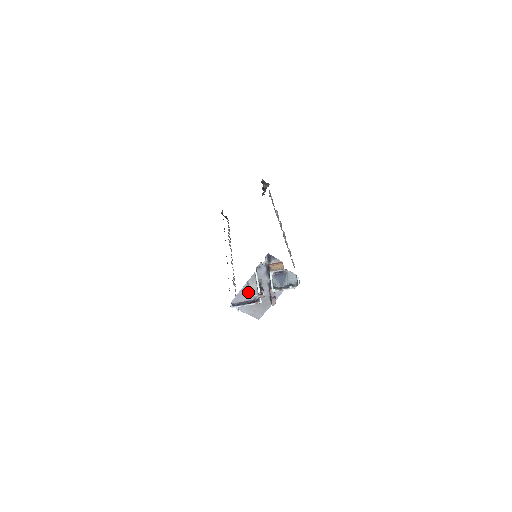
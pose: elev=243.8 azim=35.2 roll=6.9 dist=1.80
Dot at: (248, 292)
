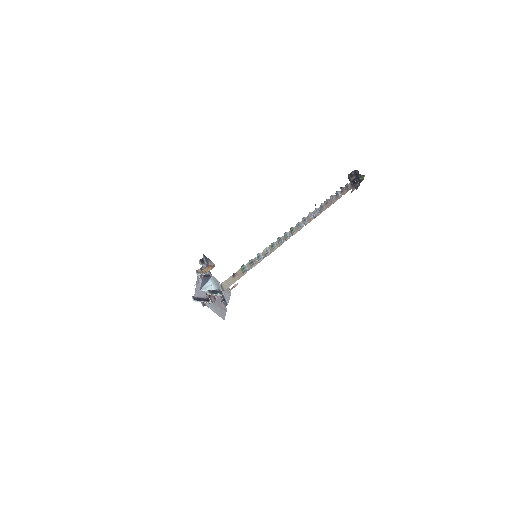
Dot at: occluded
